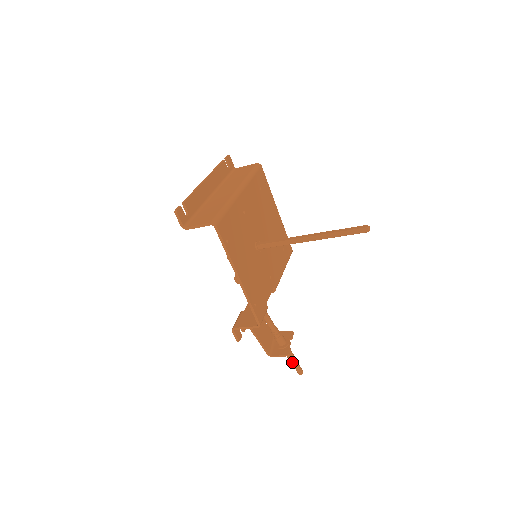
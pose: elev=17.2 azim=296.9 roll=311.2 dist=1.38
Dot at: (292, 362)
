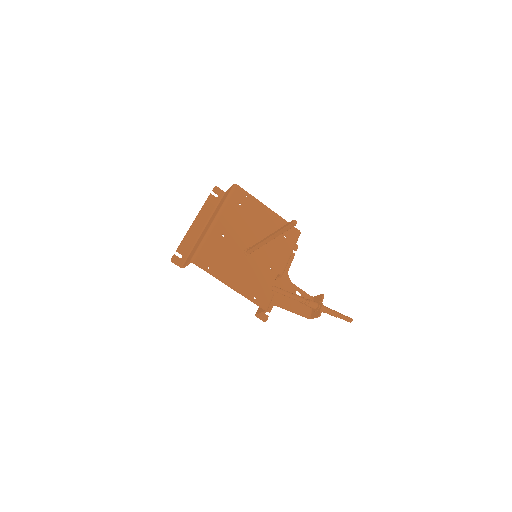
Dot at: (335, 316)
